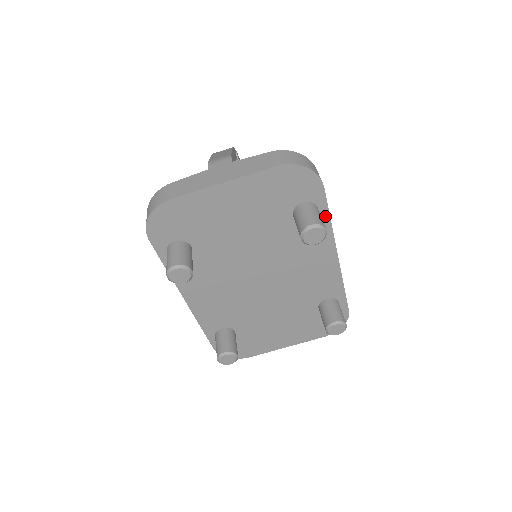
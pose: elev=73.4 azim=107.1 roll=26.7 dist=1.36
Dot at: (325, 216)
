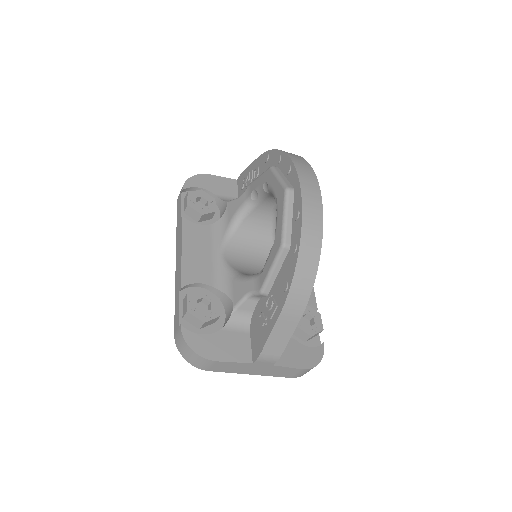
Dot at: occluded
